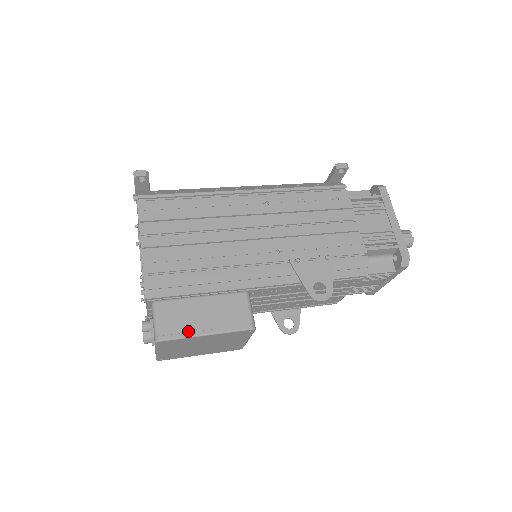
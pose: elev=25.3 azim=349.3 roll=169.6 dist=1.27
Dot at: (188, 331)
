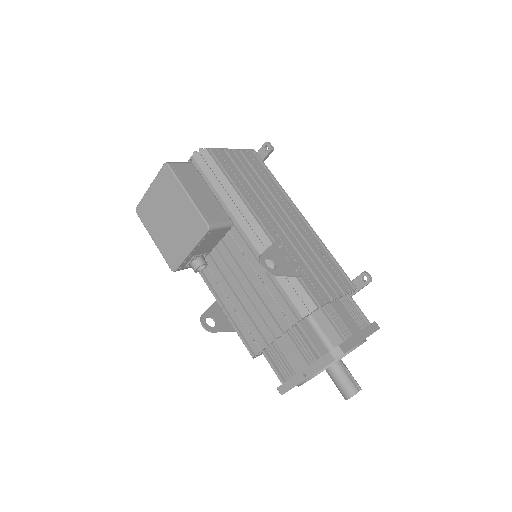
Dot at: (184, 181)
